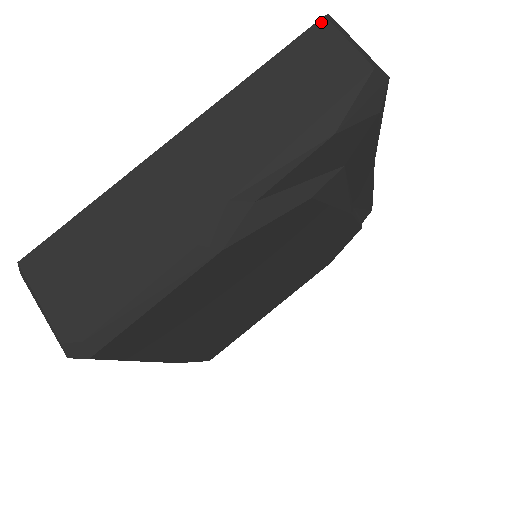
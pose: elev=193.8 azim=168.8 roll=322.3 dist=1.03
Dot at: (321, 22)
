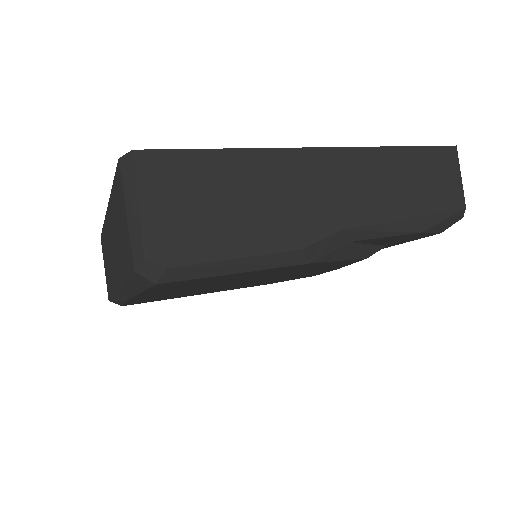
Dot at: (452, 148)
